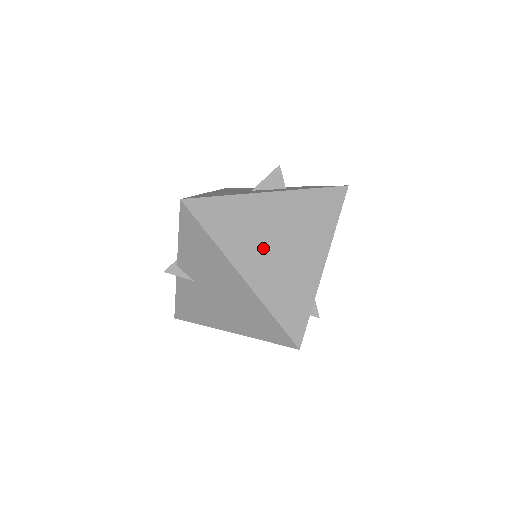
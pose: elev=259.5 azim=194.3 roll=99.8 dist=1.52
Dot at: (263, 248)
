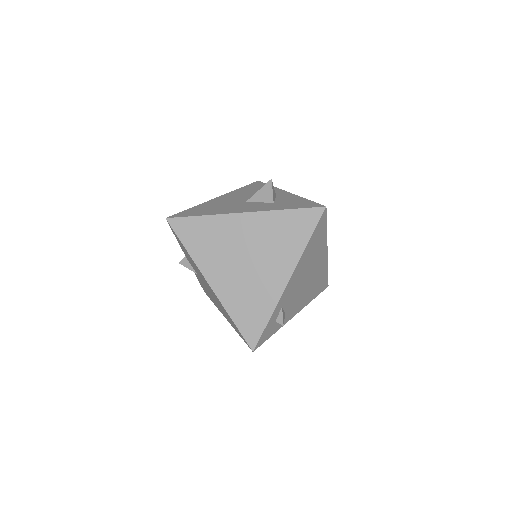
Dot at: (231, 263)
